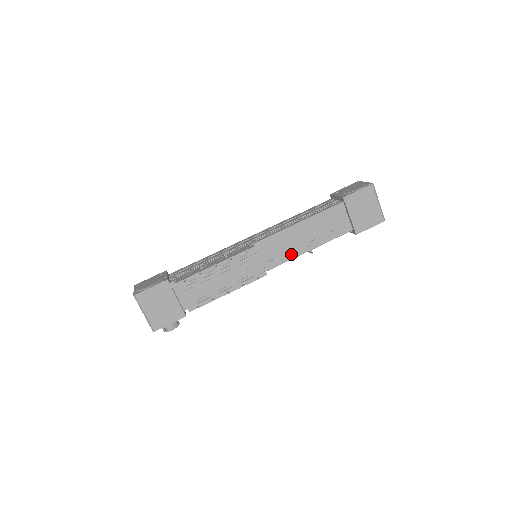
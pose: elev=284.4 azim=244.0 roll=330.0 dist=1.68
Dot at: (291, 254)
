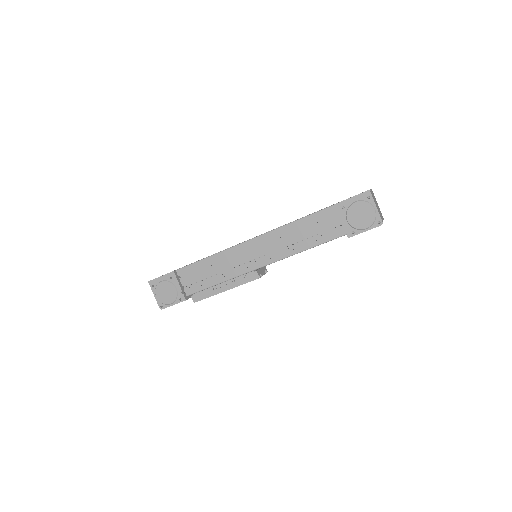
Dot at: occluded
